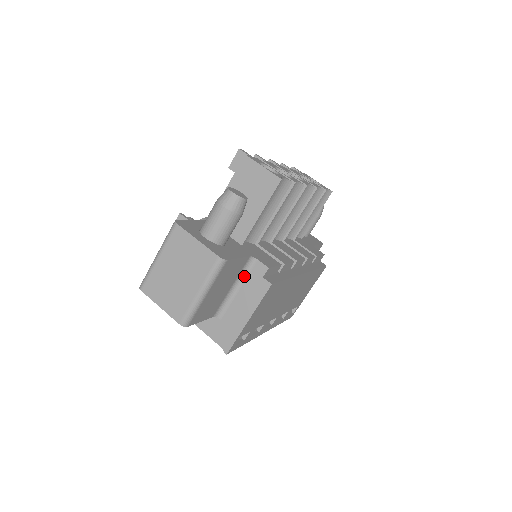
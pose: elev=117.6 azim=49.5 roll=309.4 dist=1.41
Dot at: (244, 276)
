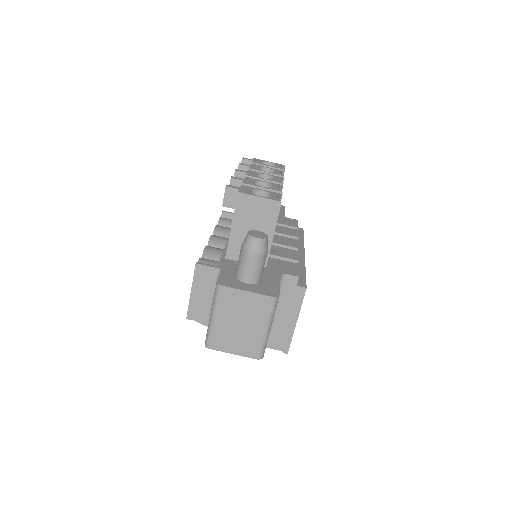
Dot at: occluded
